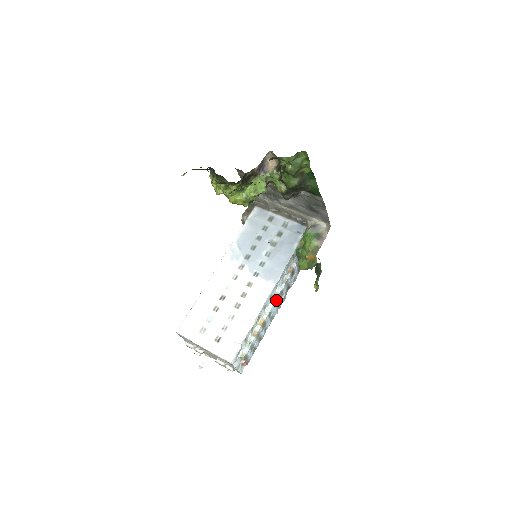
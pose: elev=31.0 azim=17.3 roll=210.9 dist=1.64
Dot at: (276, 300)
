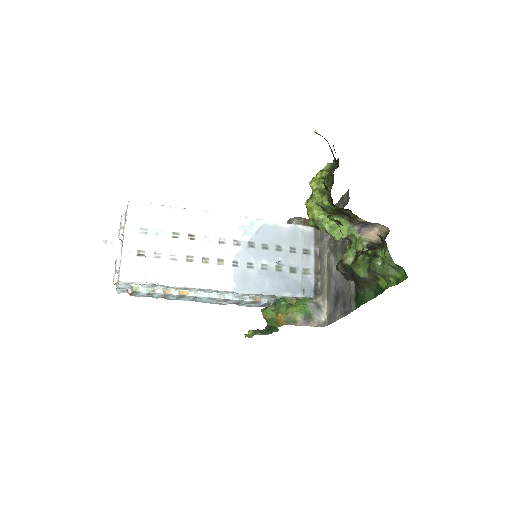
Dot at: (216, 298)
